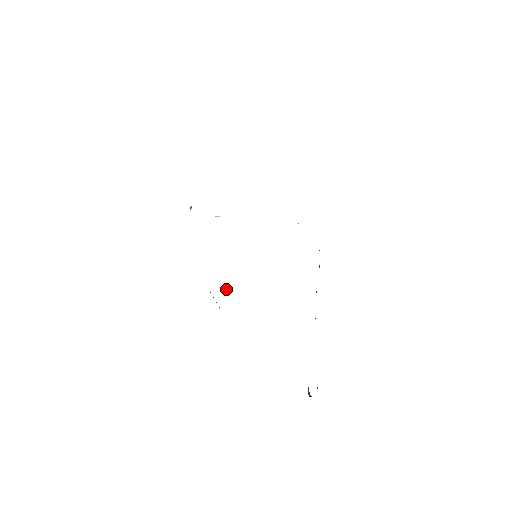
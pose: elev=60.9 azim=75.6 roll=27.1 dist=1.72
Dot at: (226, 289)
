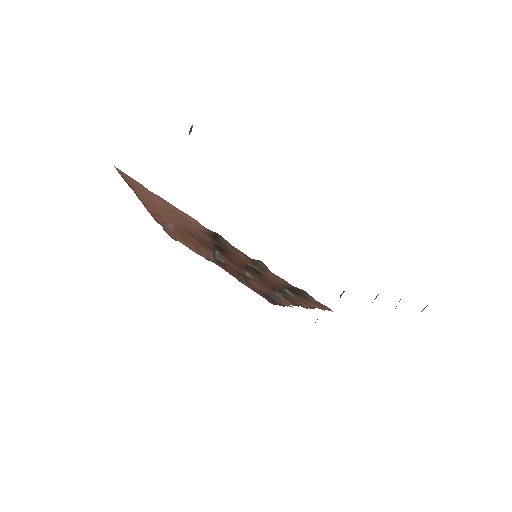
Dot at: (215, 249)
